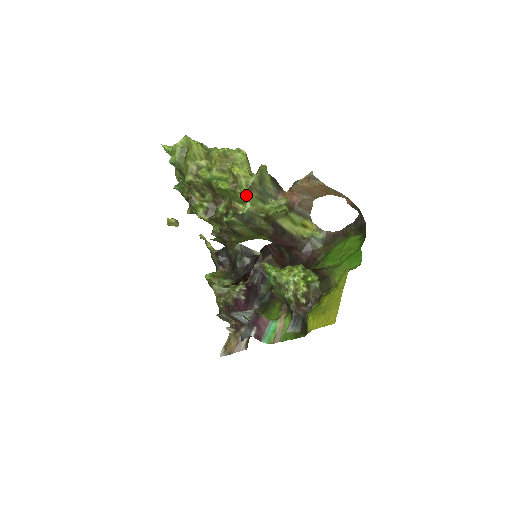
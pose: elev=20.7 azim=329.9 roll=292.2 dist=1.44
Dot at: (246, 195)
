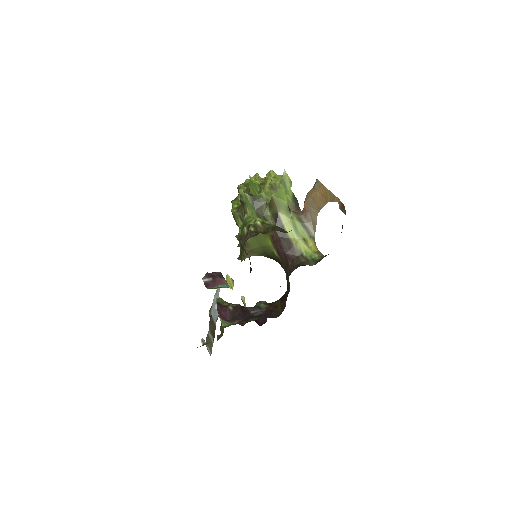
Dot at: (265, 188)
